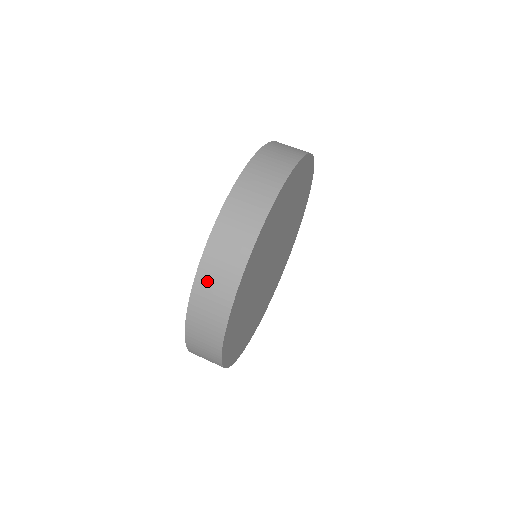
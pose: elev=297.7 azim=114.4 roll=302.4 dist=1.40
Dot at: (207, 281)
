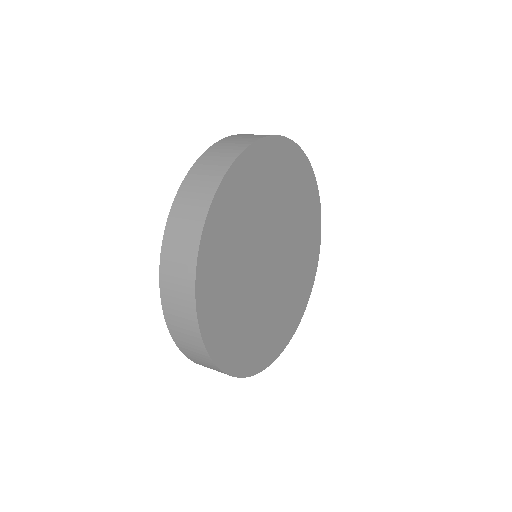
Dot at: occluded
